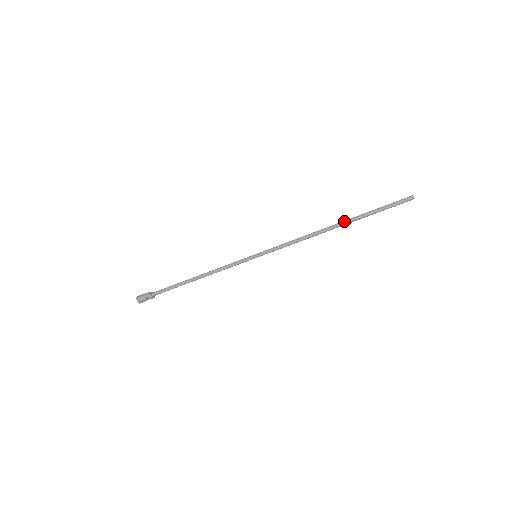
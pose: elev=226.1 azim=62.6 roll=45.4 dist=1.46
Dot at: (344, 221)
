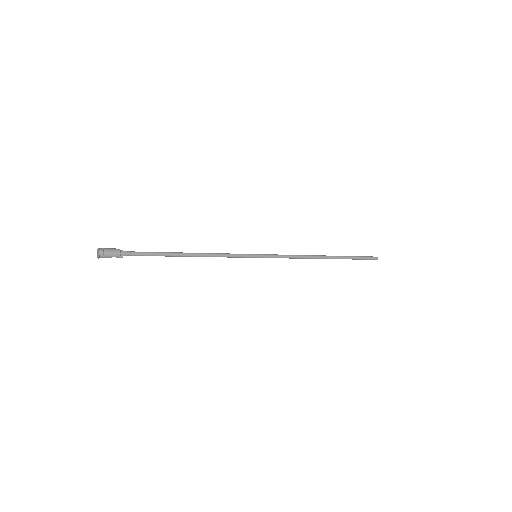
Dot at: (334, 257)
